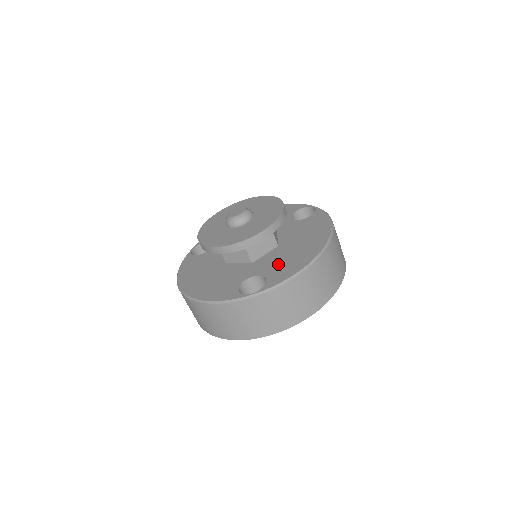
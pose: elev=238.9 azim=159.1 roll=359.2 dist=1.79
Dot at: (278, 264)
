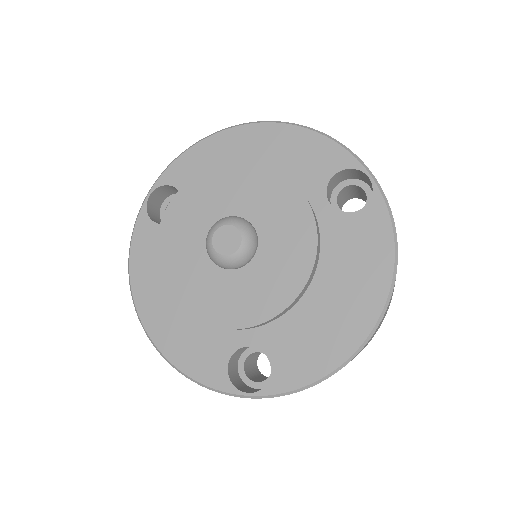
Dot at: (292, 337)
